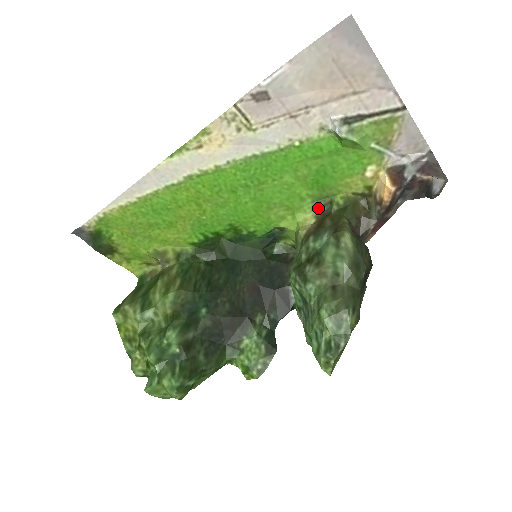
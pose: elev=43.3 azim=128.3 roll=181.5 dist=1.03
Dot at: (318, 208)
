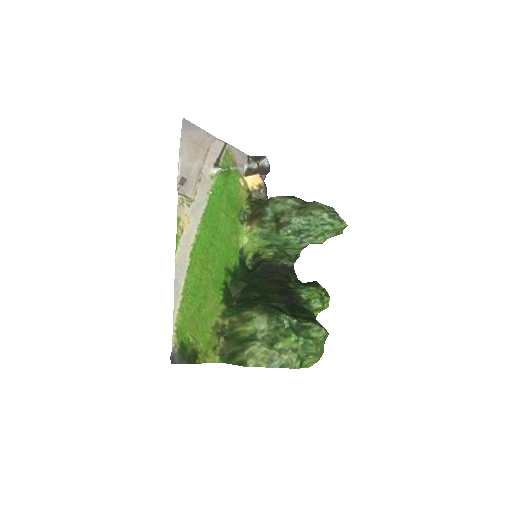
Dot at: (243, 222)
